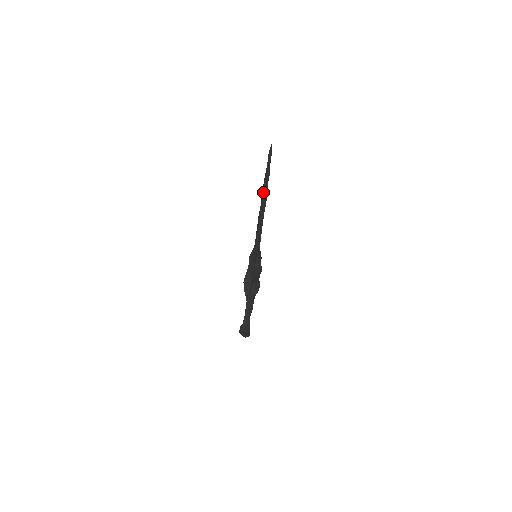
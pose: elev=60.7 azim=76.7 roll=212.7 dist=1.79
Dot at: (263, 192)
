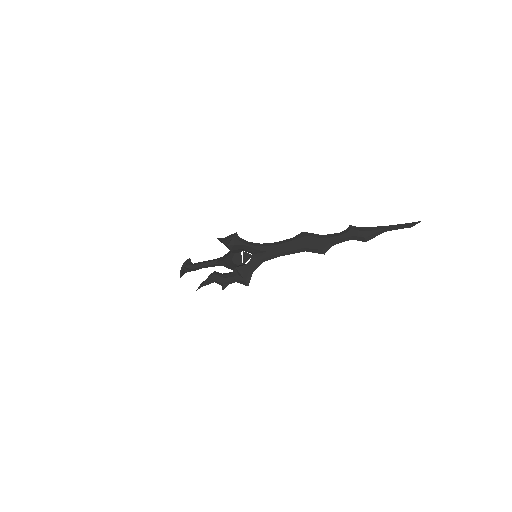
Dot at: (336, 242)
